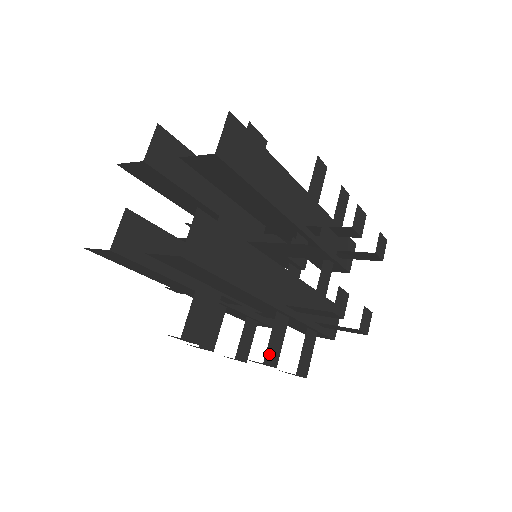
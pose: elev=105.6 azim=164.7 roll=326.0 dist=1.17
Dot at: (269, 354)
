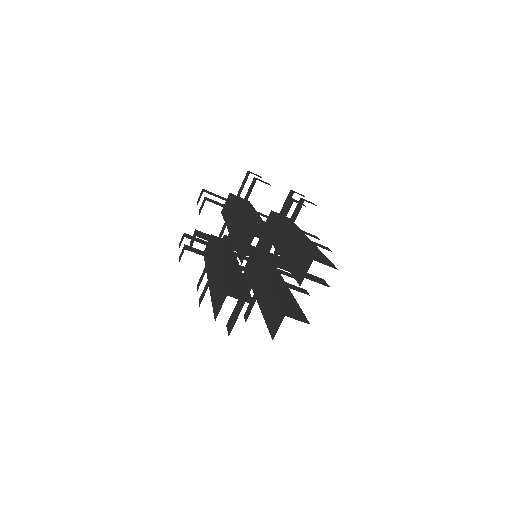
Dot at: occluded
